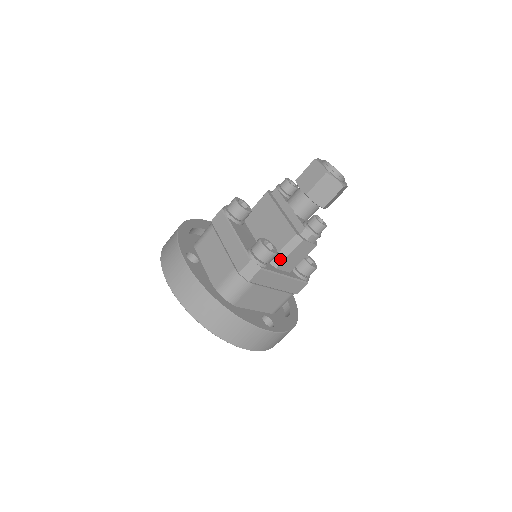
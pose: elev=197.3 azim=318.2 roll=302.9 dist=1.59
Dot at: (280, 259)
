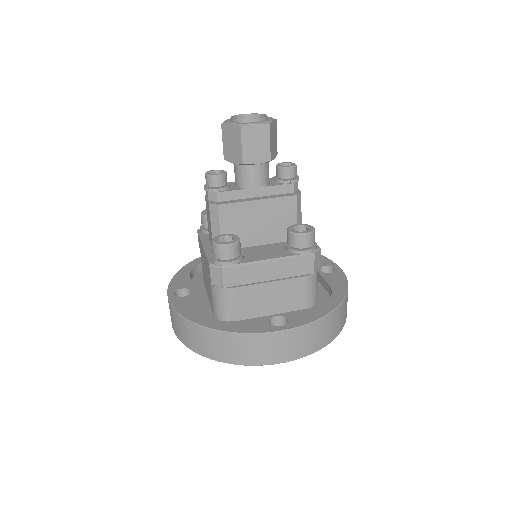
Dot at: occluded
